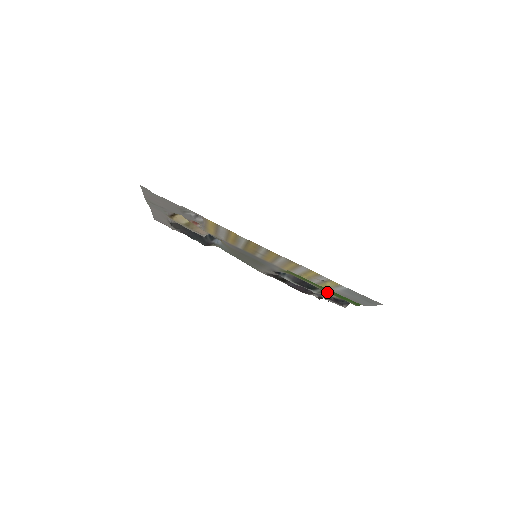
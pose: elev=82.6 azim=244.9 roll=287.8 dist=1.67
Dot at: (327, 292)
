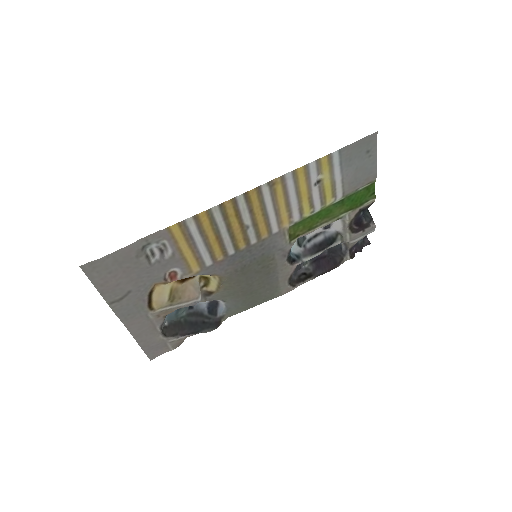
Dot at: (344, 224)
